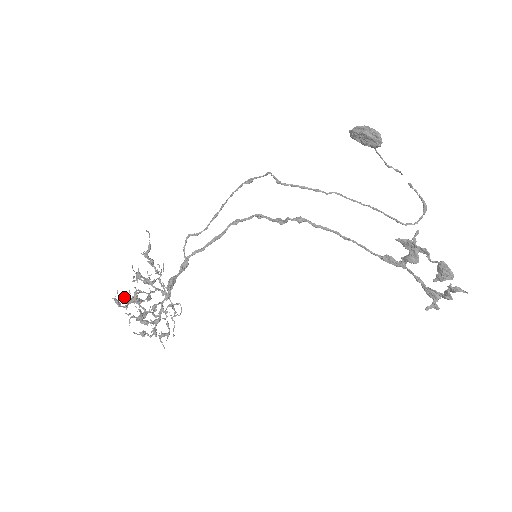
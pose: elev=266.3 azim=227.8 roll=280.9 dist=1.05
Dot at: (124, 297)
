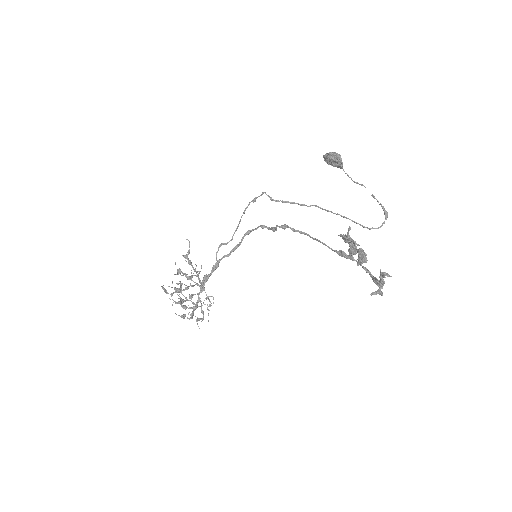
Dot at: (168, 286)
